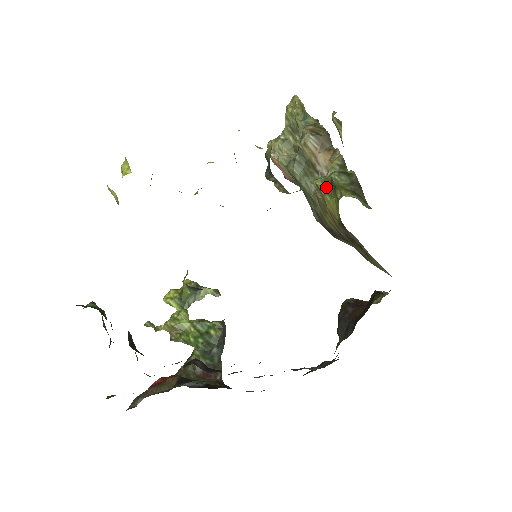
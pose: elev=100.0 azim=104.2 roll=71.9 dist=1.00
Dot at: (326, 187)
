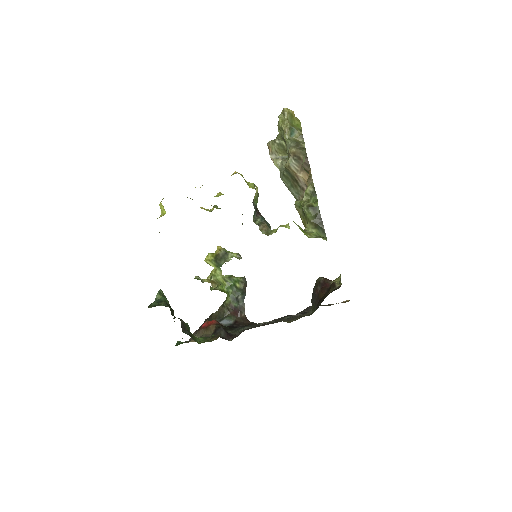
Dot at: (301, 211)
